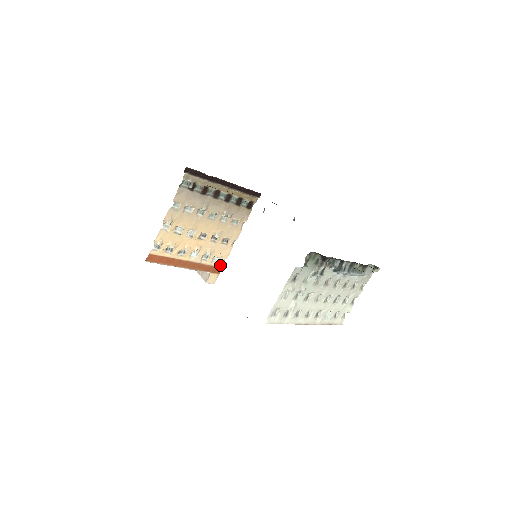
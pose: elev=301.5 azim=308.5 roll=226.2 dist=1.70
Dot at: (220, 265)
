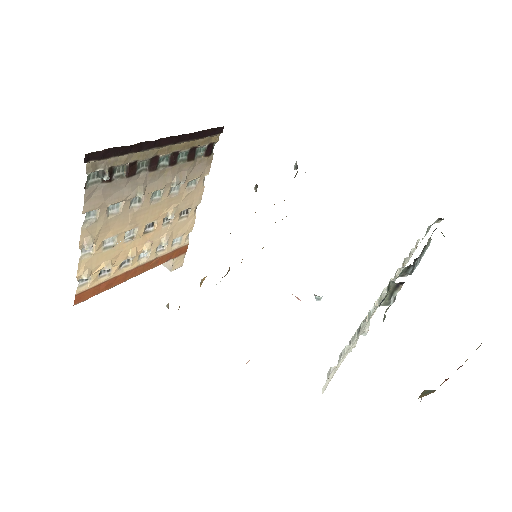
Dot at: (184, 243)
